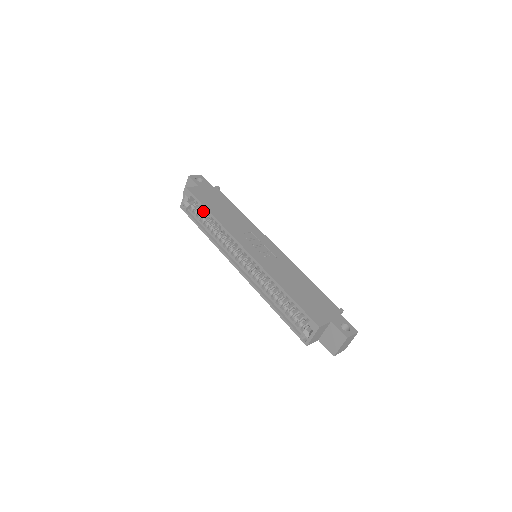
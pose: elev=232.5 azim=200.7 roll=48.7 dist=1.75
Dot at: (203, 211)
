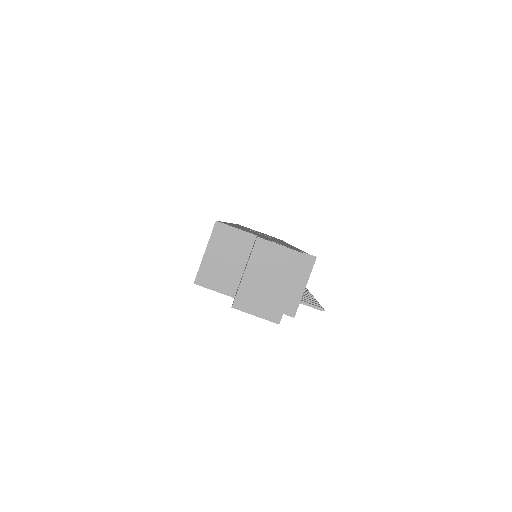
Dot at: occluded
